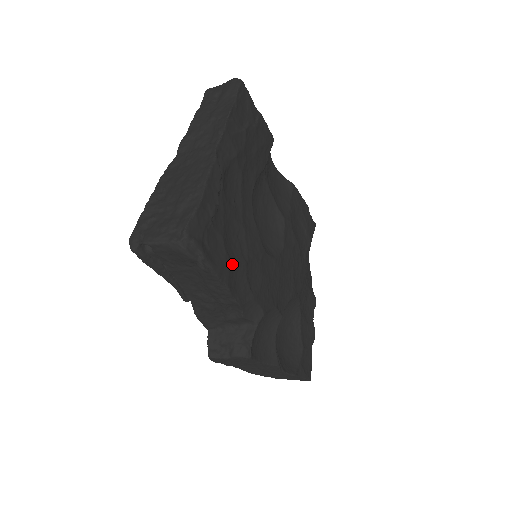
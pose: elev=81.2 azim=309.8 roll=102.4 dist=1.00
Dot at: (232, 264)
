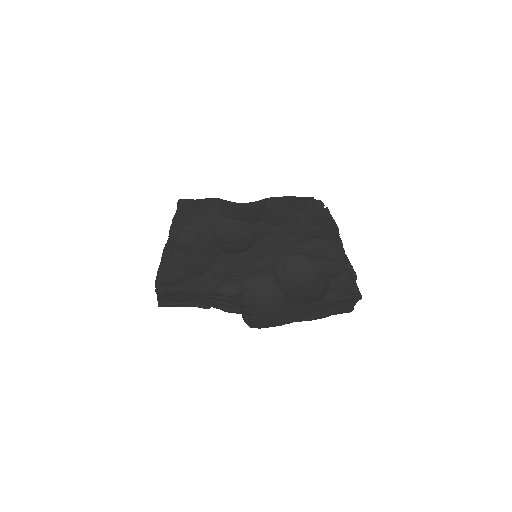
Dot at: (195, 278)
